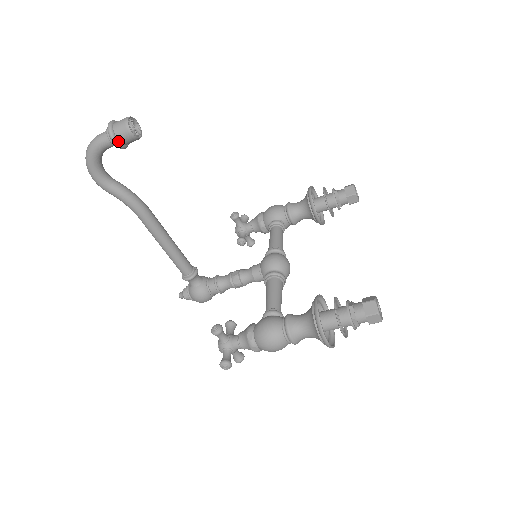
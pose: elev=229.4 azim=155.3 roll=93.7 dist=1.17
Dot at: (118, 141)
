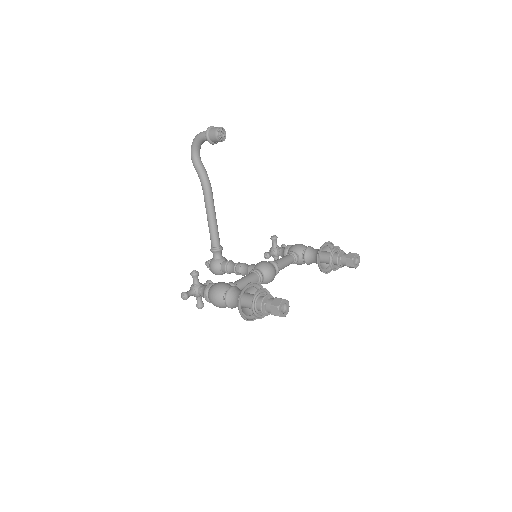
Dot at: (209, 137)
